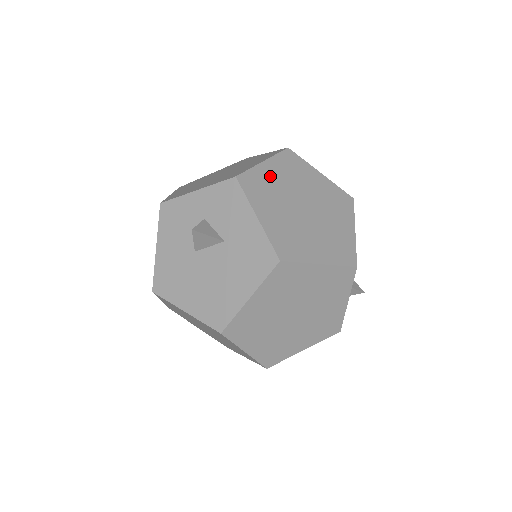
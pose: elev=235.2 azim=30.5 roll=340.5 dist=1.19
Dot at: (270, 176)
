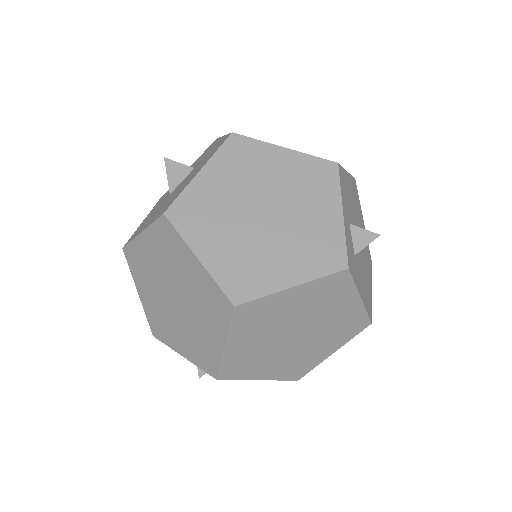
Dot at: occluded
